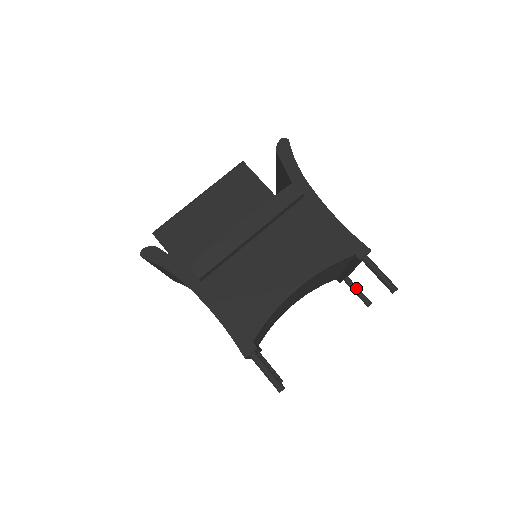
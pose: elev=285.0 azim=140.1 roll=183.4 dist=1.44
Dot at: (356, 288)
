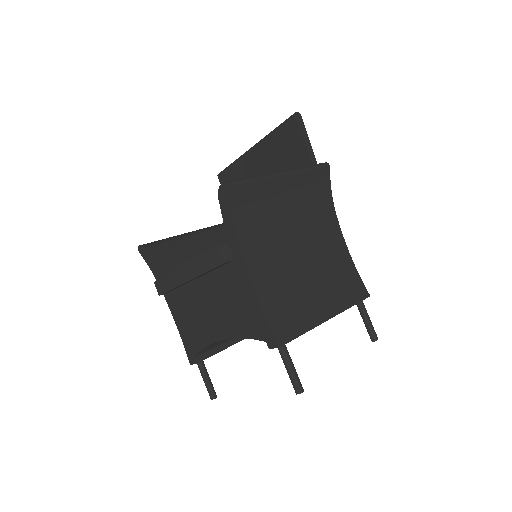
Dot at: (364, 318)
